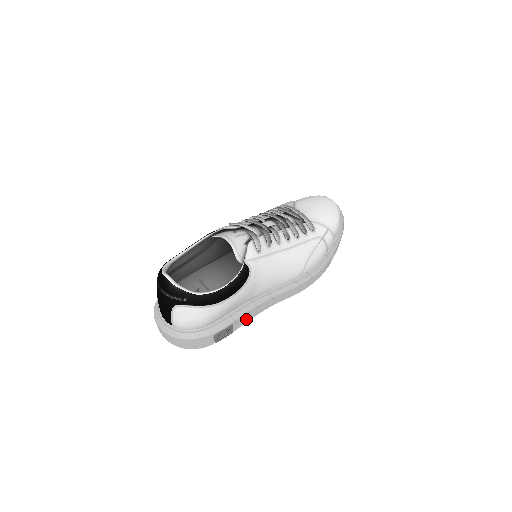
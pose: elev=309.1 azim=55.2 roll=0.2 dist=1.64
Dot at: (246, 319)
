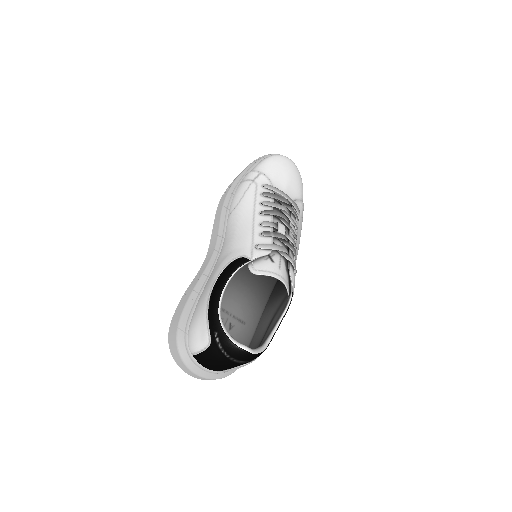
Dot at: occluded
